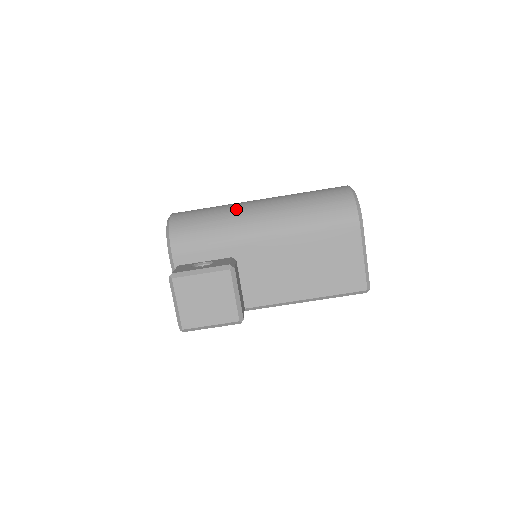
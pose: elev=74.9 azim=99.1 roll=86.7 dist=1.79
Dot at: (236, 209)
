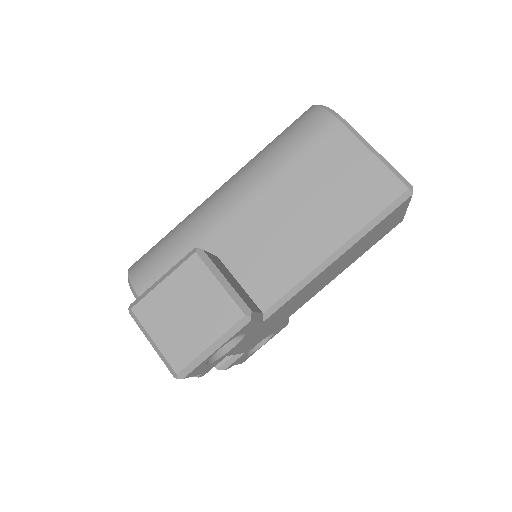
Dot at: (195, 209)
